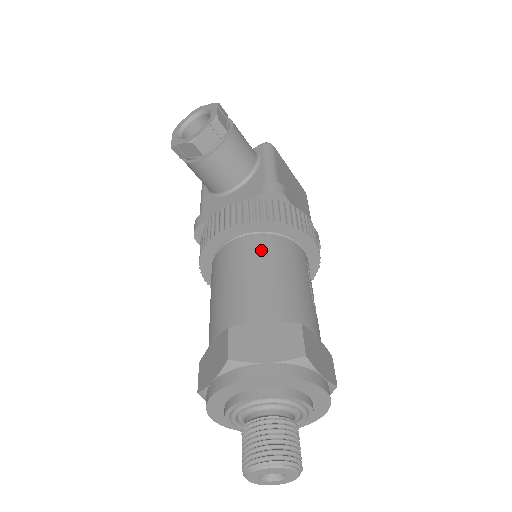
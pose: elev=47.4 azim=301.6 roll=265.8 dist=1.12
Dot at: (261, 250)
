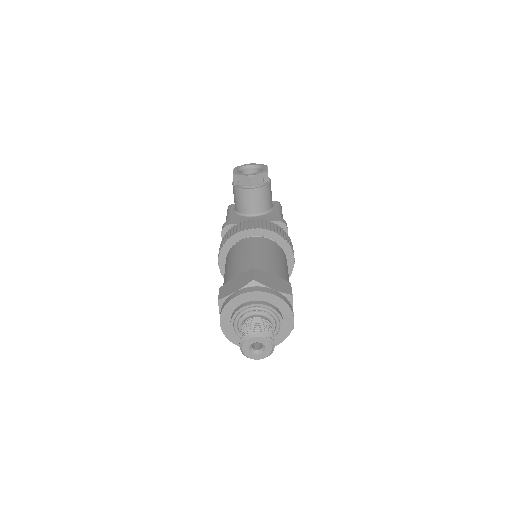
Dot at: (271, 246)
